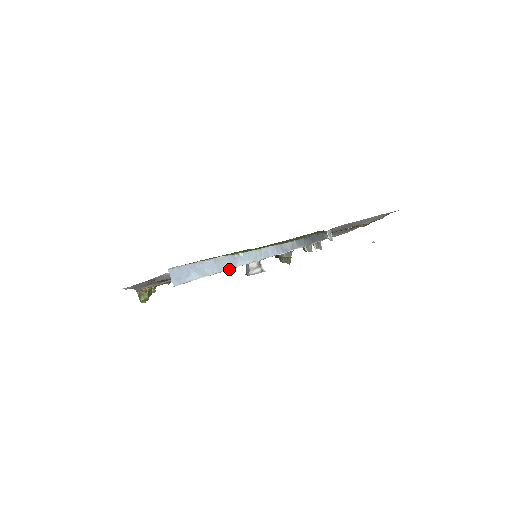
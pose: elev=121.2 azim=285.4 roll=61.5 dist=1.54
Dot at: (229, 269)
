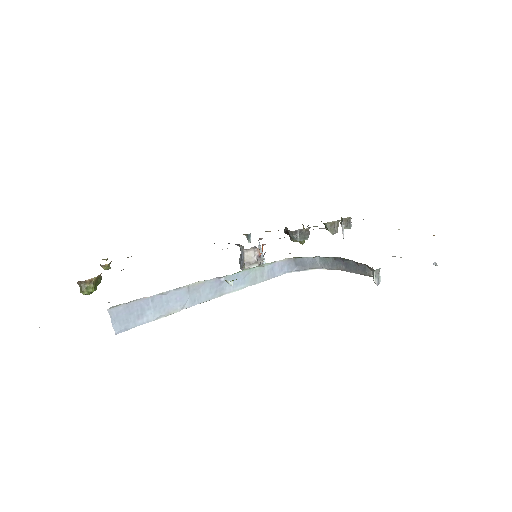
Dot at: (210, 298)
